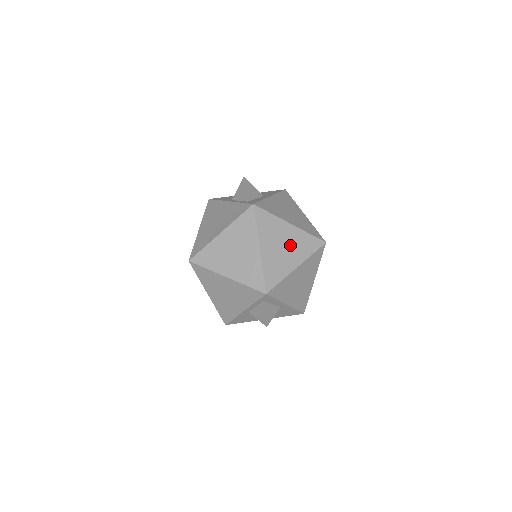
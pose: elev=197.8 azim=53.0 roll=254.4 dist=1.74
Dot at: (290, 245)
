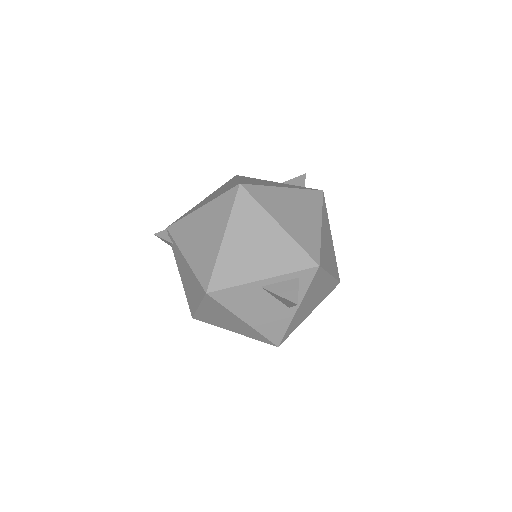
Dot at: (330, 252)
